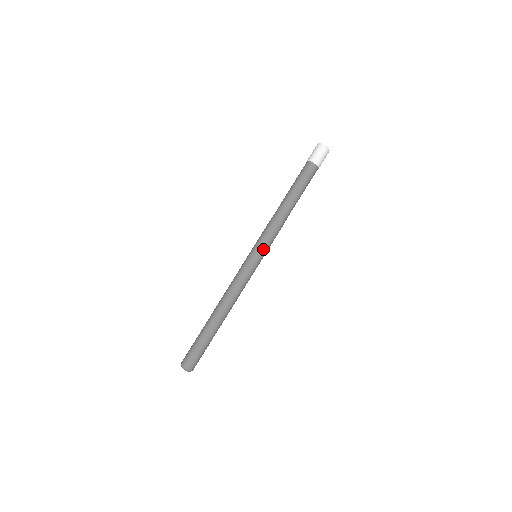
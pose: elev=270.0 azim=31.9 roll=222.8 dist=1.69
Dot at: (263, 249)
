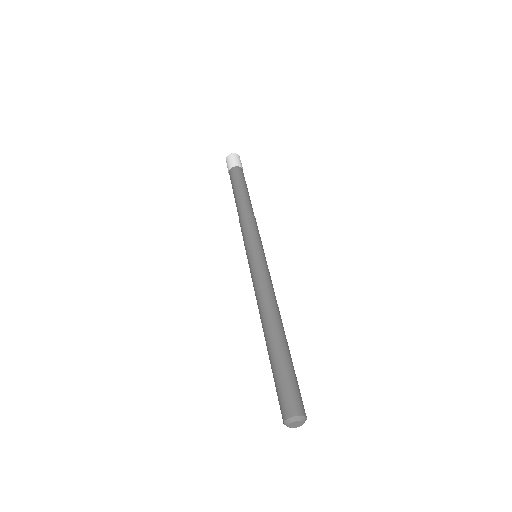
Dot at: (259, 242)
